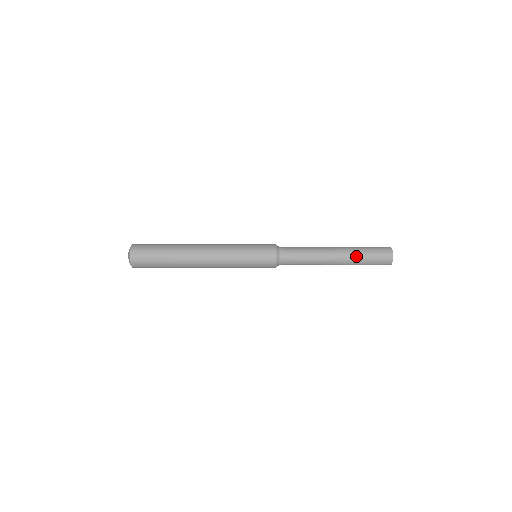
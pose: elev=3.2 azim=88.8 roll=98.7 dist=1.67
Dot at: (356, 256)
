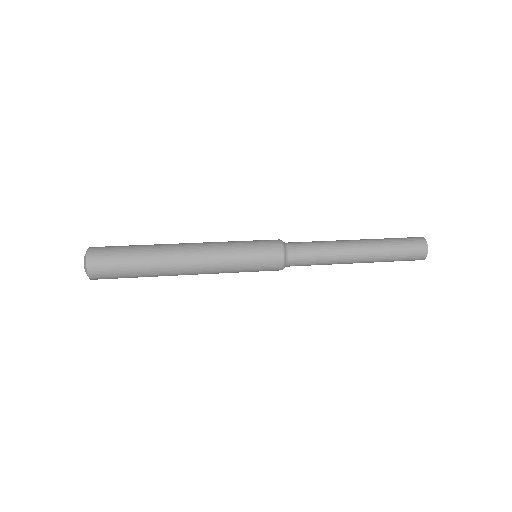
Dot at: (383, 251)
